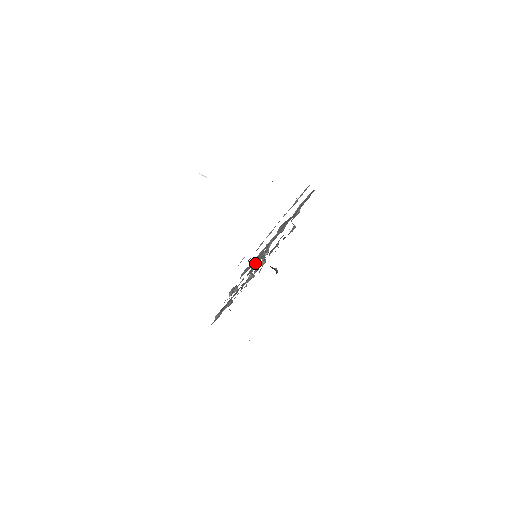
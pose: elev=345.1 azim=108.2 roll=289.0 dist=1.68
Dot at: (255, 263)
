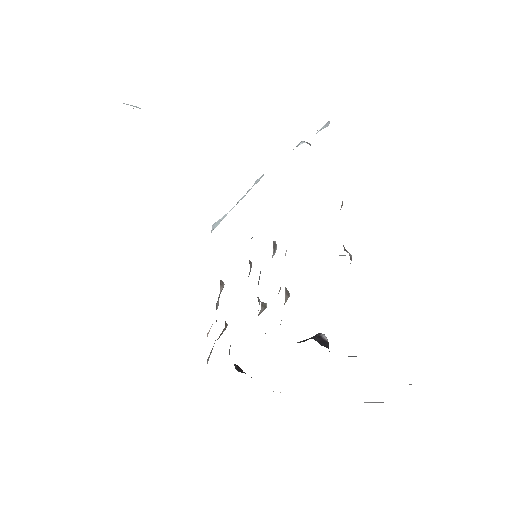
Dot at: occluded
